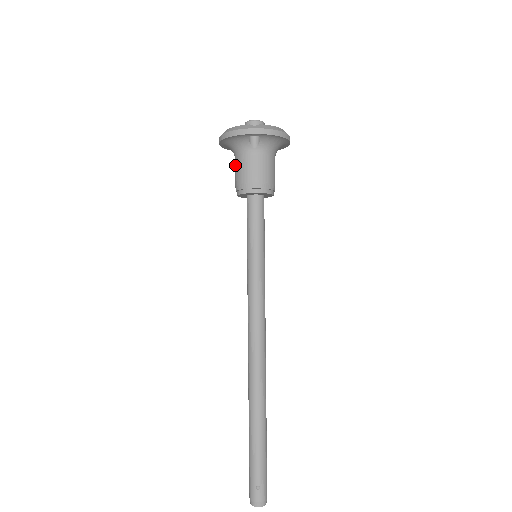
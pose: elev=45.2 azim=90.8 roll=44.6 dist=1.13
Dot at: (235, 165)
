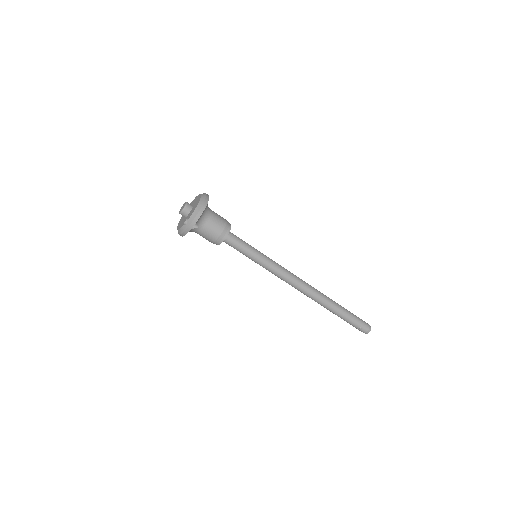
Dot at: occluded
